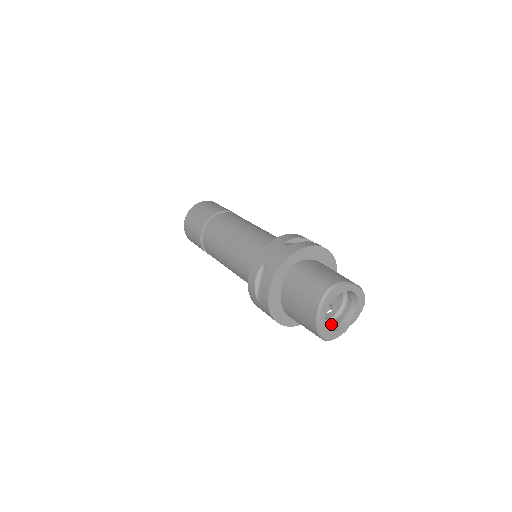
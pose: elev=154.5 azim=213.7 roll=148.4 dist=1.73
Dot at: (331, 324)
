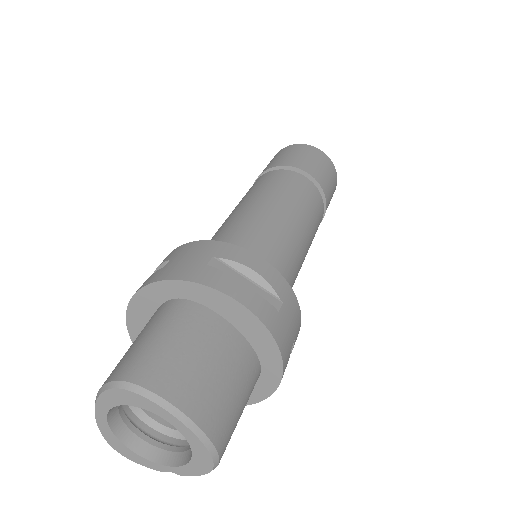
Dot at: (150, 436)
